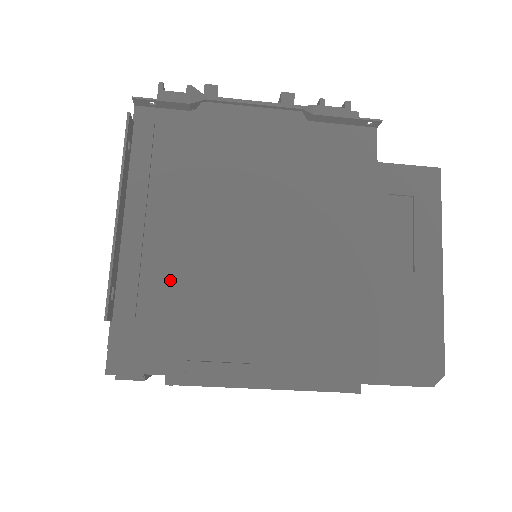
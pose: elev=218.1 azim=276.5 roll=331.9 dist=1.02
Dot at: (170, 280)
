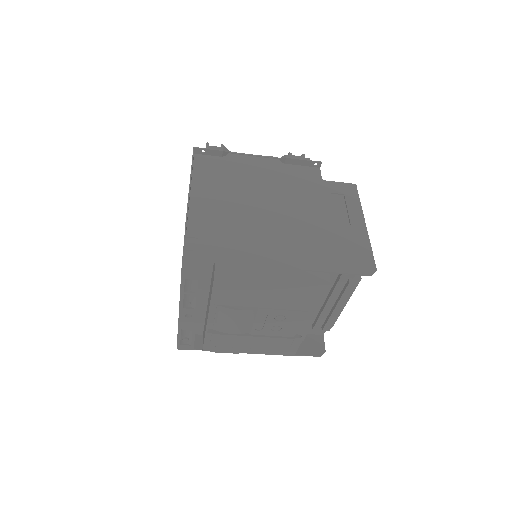
Dot at: (217, 222)
